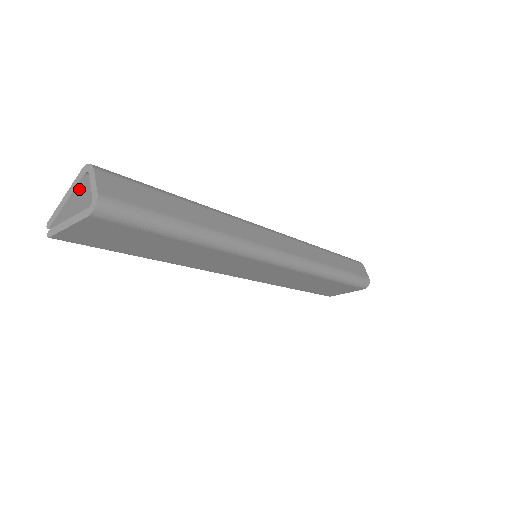
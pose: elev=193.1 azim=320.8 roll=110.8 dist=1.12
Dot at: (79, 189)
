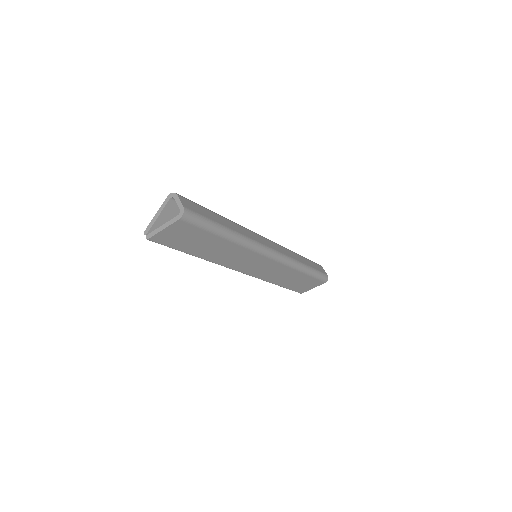
Dot at: (166, 208)
